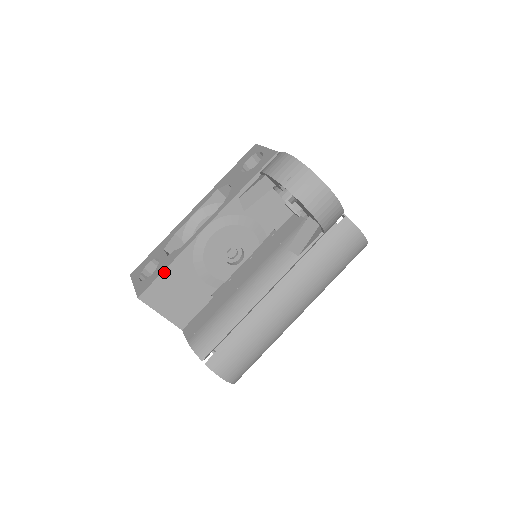
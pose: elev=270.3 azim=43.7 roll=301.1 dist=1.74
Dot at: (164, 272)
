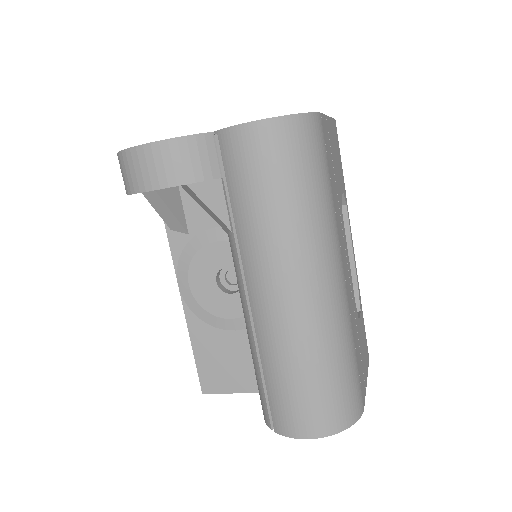
Dot at: (195, 353)
